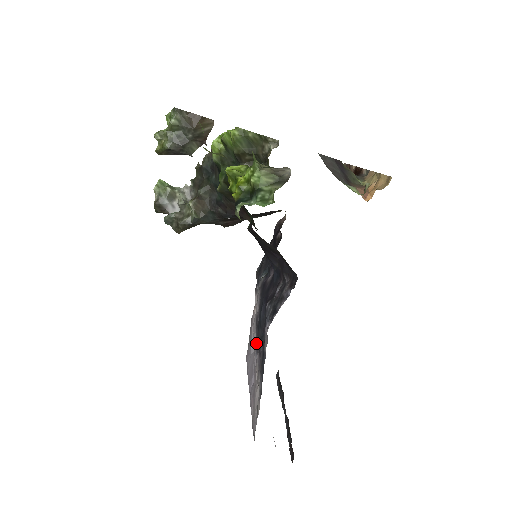
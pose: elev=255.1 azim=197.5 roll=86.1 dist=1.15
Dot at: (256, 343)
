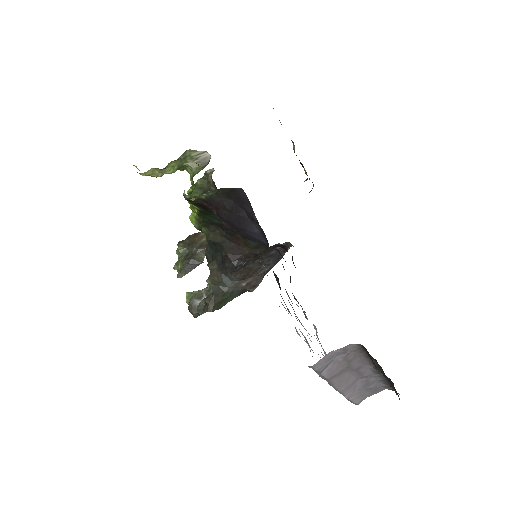
Dot at: occluded
